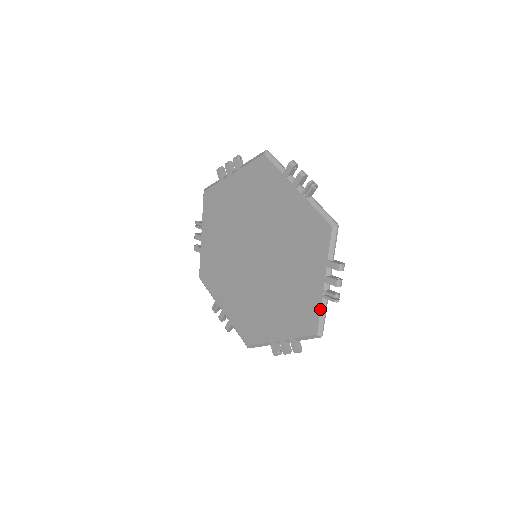
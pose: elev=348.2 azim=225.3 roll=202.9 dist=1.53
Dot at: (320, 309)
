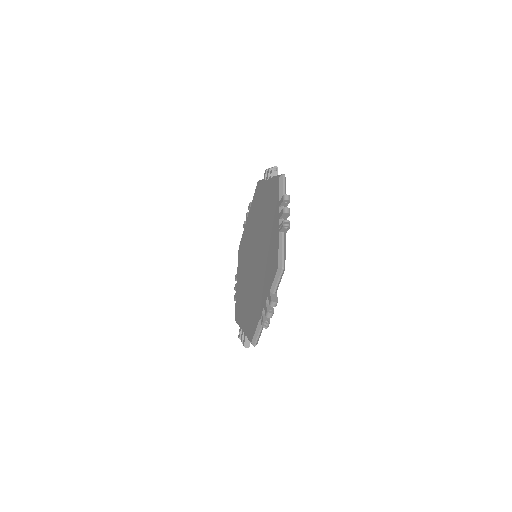
Dot at: (278, 243)
